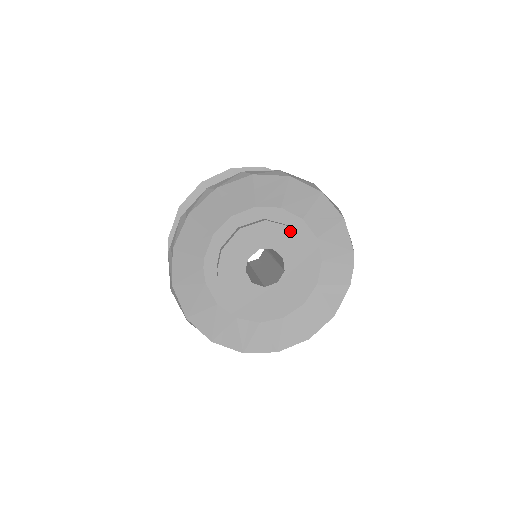
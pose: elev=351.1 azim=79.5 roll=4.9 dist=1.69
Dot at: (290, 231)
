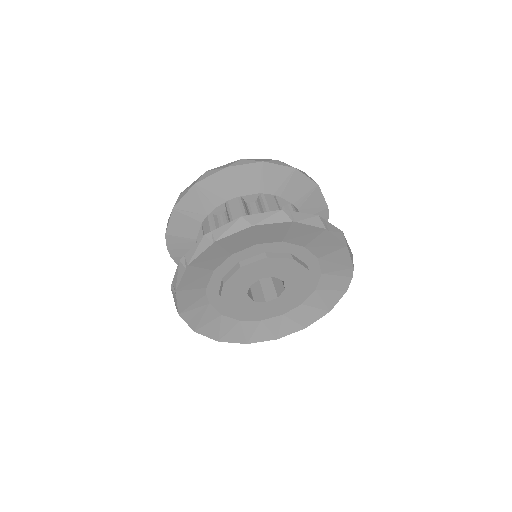
Dot at: (291, 262)
